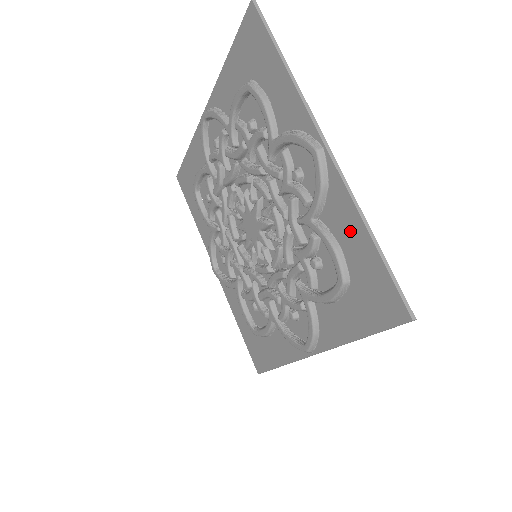
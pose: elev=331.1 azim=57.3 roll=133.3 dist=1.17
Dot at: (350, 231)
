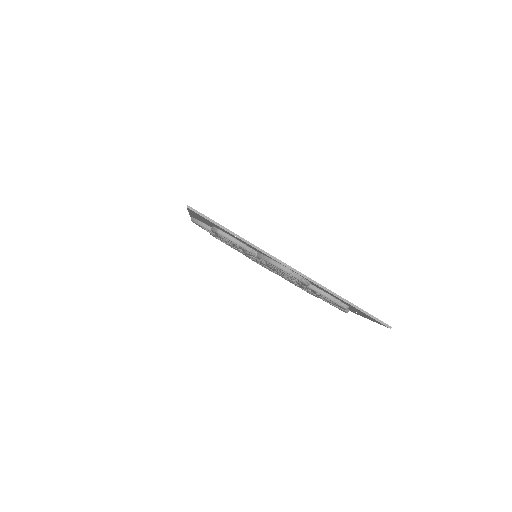
Dot at: occluded
